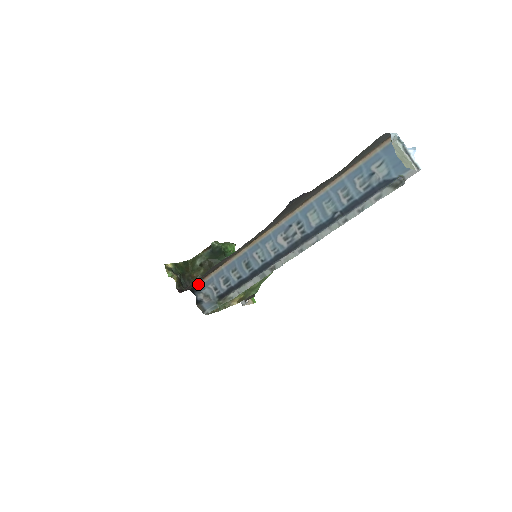
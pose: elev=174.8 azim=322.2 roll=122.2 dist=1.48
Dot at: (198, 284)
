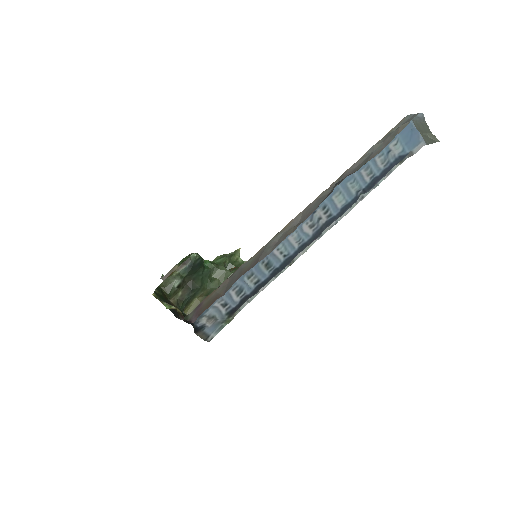
Dot at: (198, 307)
